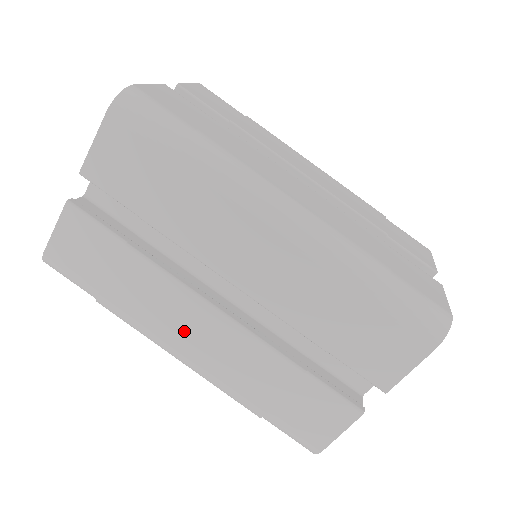
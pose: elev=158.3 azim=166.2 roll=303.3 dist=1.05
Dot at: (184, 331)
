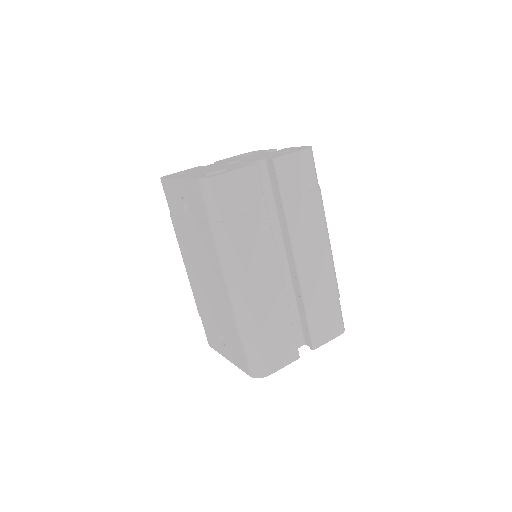
Dot at: (257, 270)
